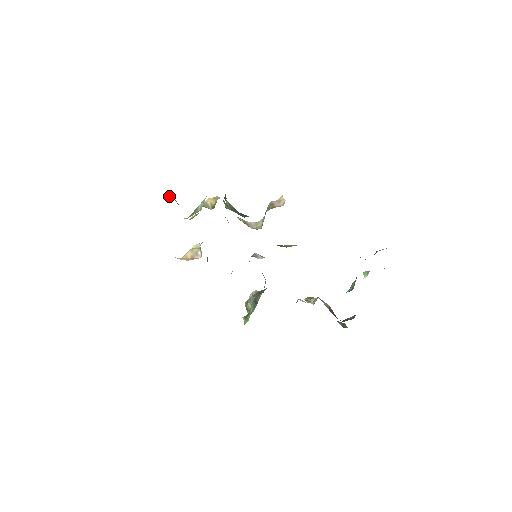
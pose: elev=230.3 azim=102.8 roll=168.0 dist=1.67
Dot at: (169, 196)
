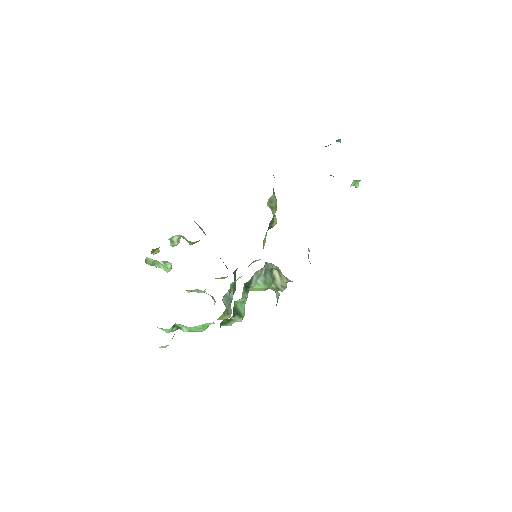
Dot at: occluded
